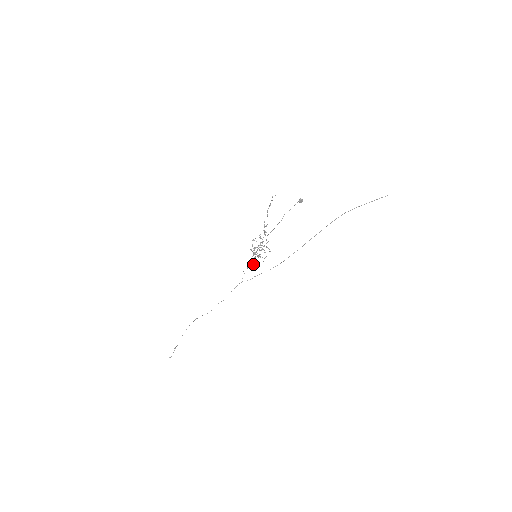
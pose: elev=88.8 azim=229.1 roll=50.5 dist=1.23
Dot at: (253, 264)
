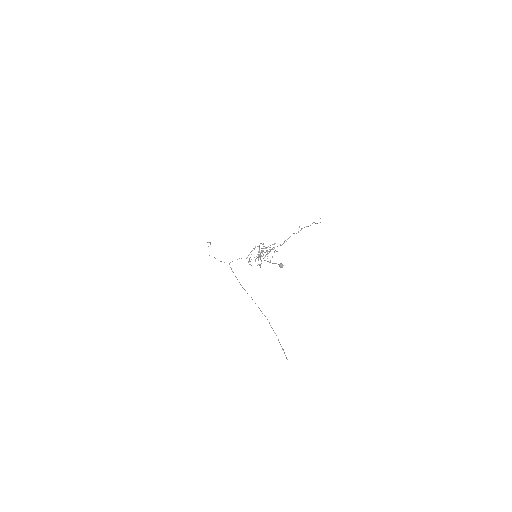
Dot at: (267, 253)
